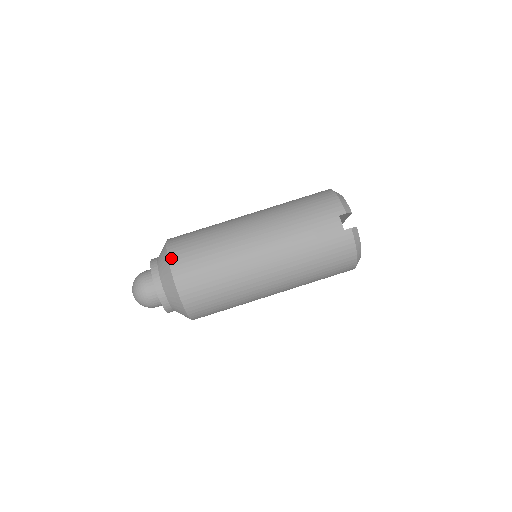
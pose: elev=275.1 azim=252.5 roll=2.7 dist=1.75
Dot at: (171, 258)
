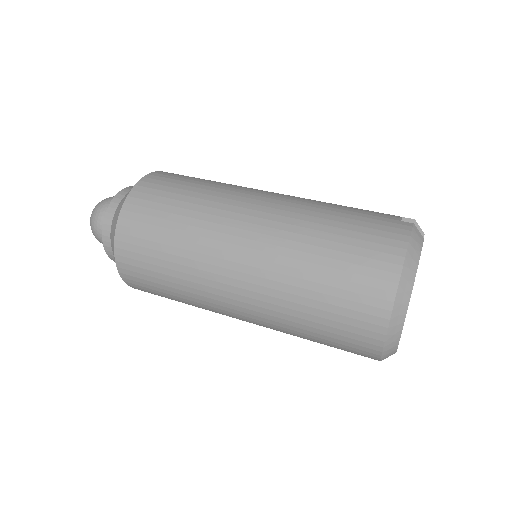
Dot at: occluded
